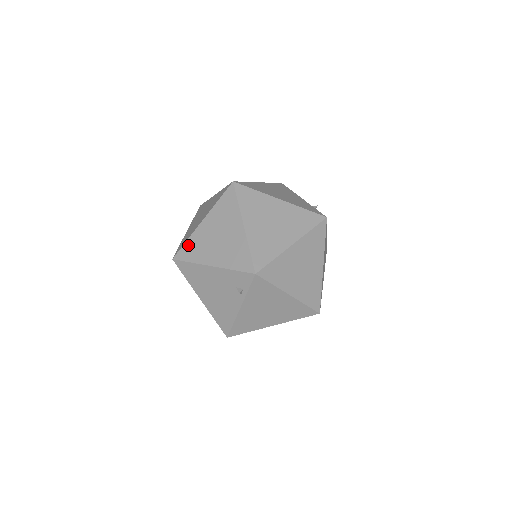
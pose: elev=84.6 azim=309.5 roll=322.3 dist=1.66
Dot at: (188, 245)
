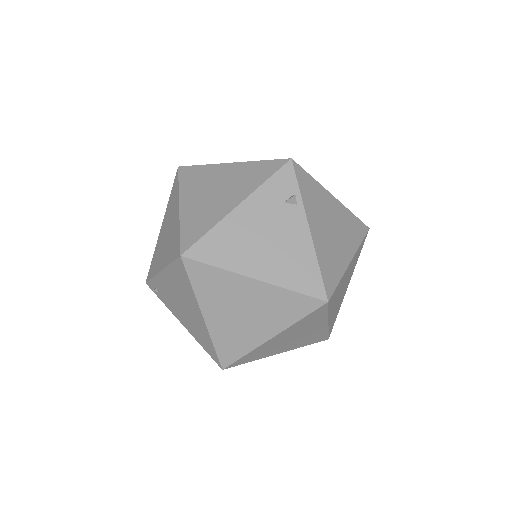
Dot at: (186, 229)
